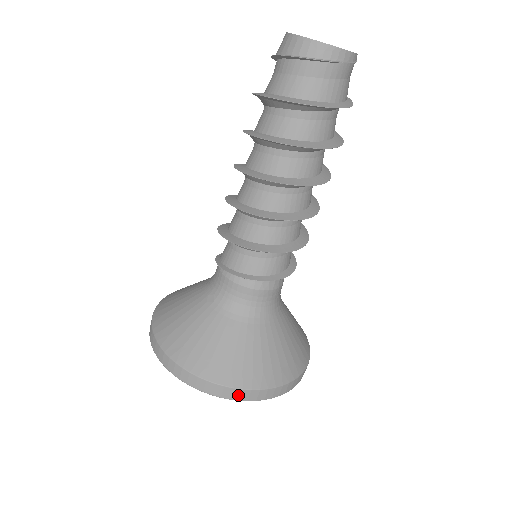
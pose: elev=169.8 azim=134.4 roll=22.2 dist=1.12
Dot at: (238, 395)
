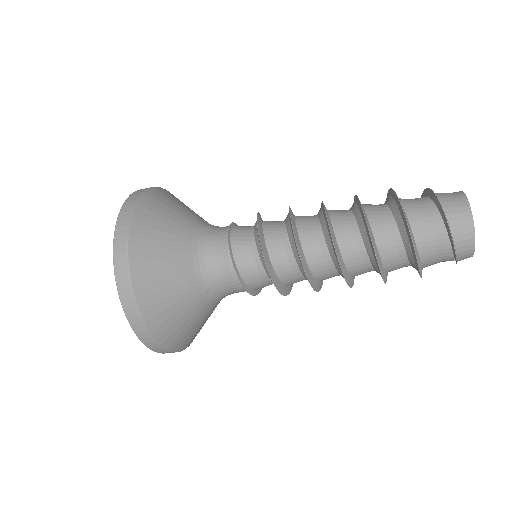
Dot at: occluded
